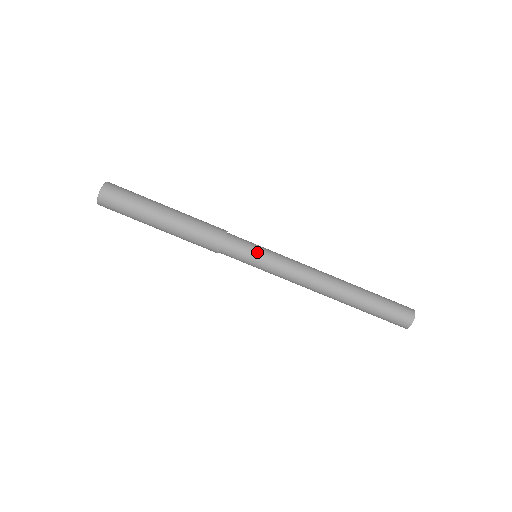
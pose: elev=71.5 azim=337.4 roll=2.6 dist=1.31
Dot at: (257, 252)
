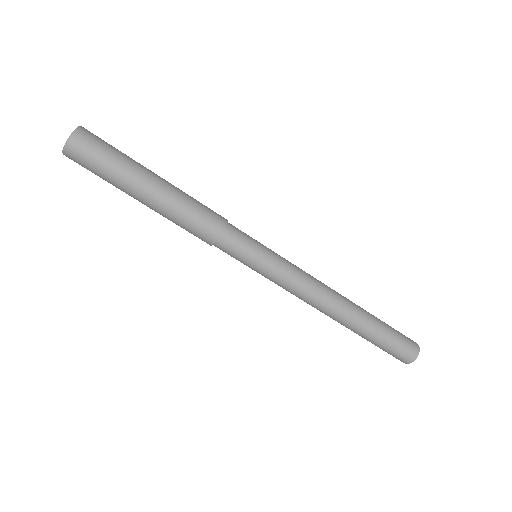
Dot at: (262, 247)
